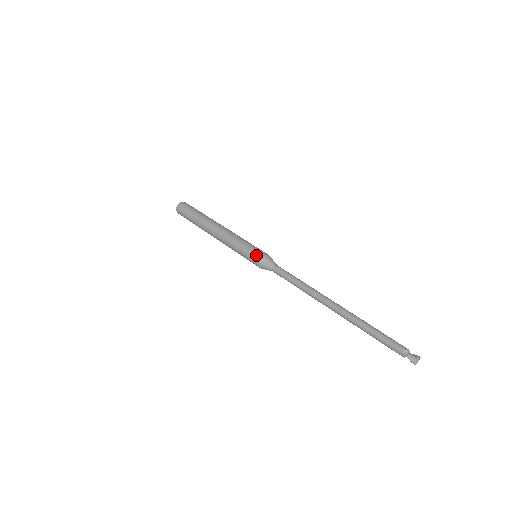
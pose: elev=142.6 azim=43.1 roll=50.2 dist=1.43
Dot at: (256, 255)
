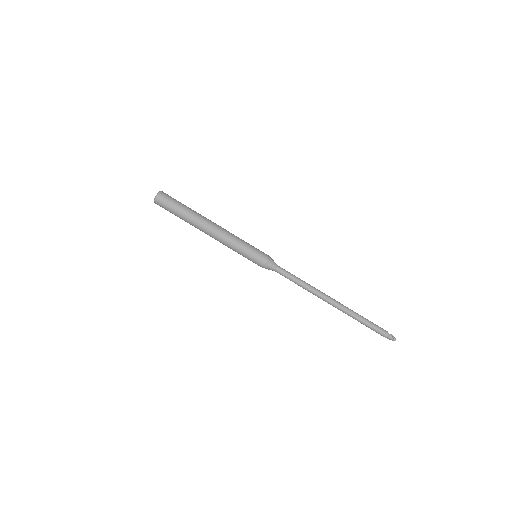
Dot at: occluded
